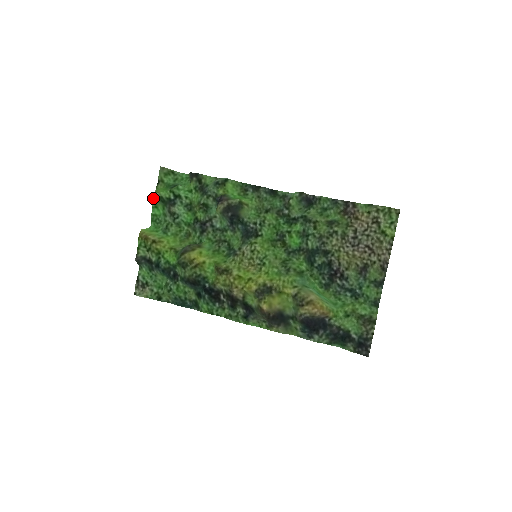
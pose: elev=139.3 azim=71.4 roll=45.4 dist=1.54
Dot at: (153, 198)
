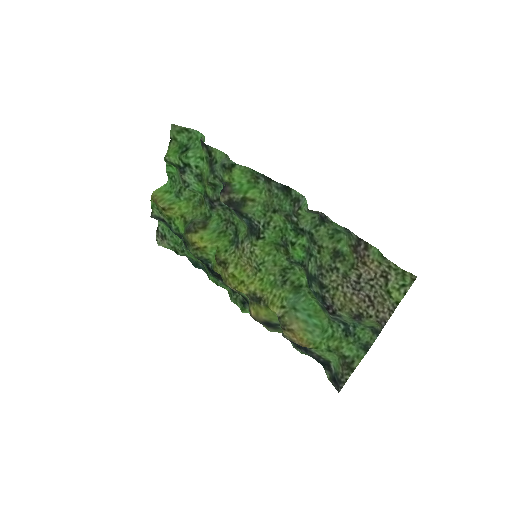
Dot at: (164, 160)
